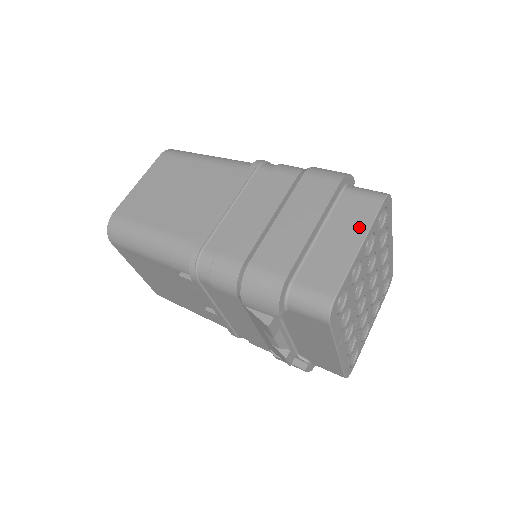
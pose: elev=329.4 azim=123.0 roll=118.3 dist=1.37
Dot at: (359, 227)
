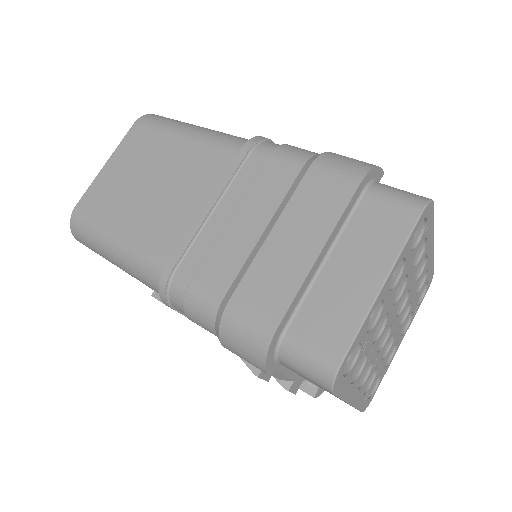
Dot at: (382, 254)
